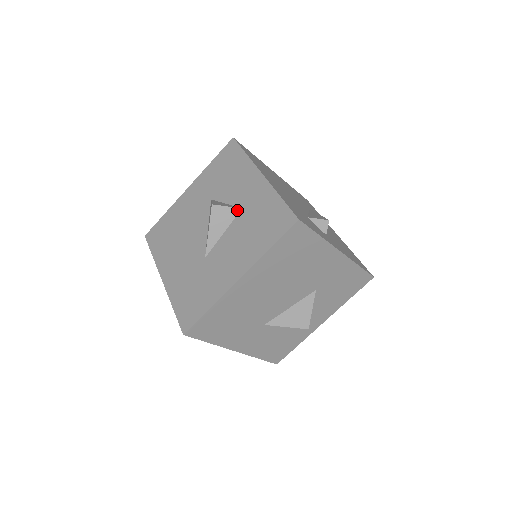
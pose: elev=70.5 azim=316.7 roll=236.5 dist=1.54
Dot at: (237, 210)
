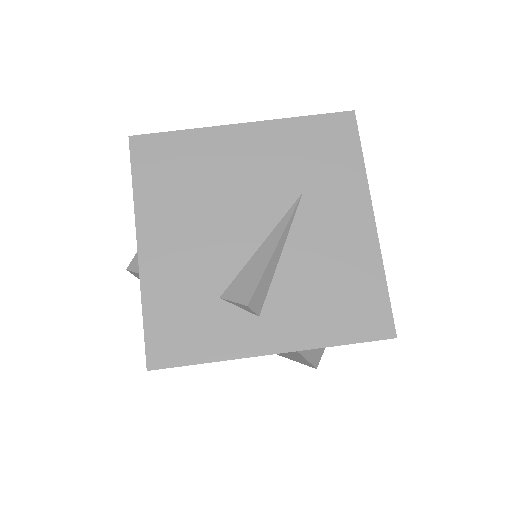
Dot at: occluded
